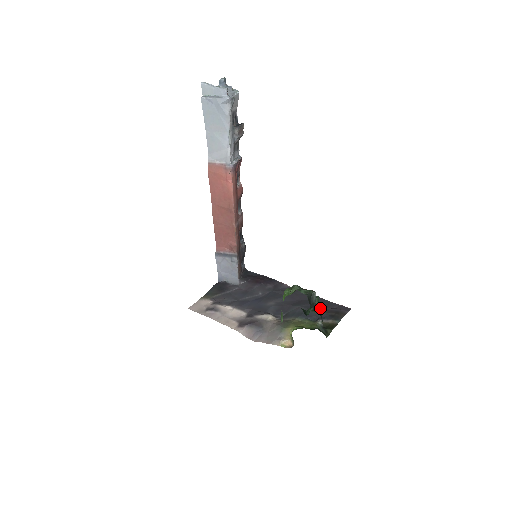
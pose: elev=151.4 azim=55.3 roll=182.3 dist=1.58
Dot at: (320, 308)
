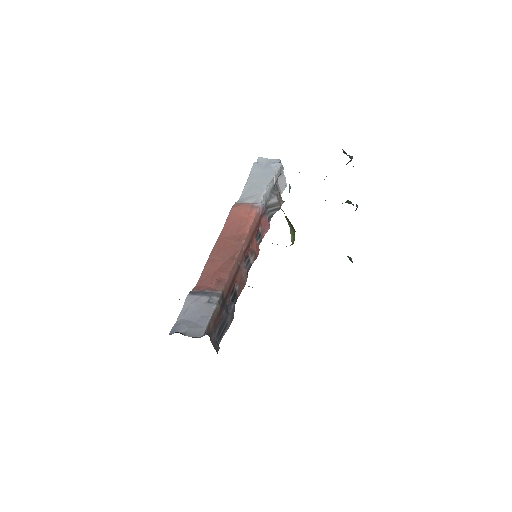
Dot at: occluded
